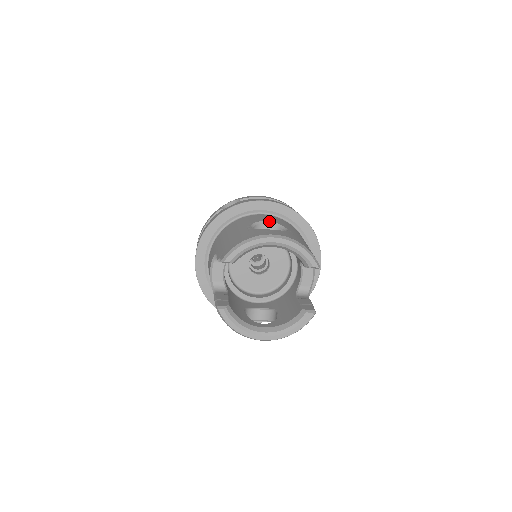
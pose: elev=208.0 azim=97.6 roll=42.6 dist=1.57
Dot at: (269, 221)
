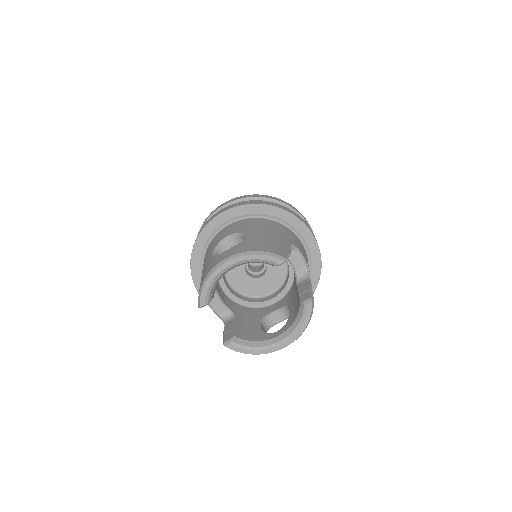
Dot at: (229, 235)
